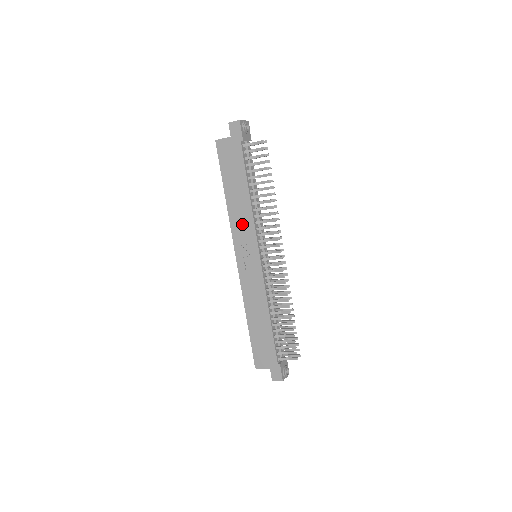
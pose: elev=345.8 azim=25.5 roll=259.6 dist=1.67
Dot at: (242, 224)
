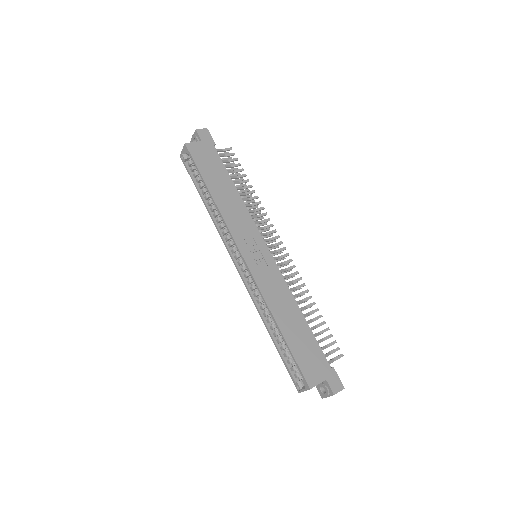
Dot at: (238, 218)
